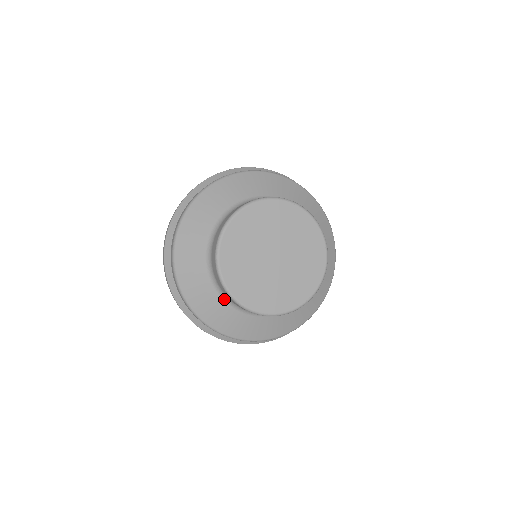
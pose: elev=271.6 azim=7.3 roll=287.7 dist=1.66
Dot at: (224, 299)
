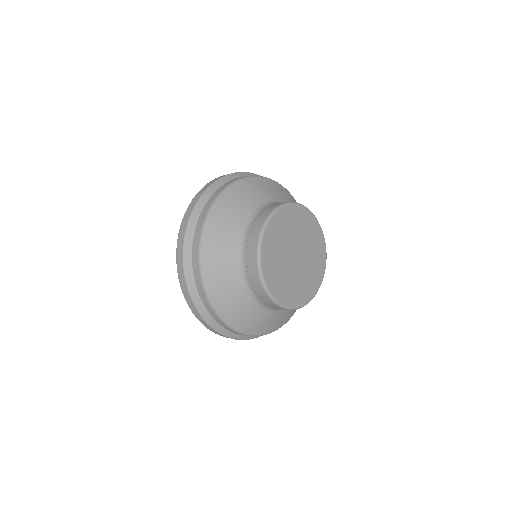
Dot at: (238, 267)
